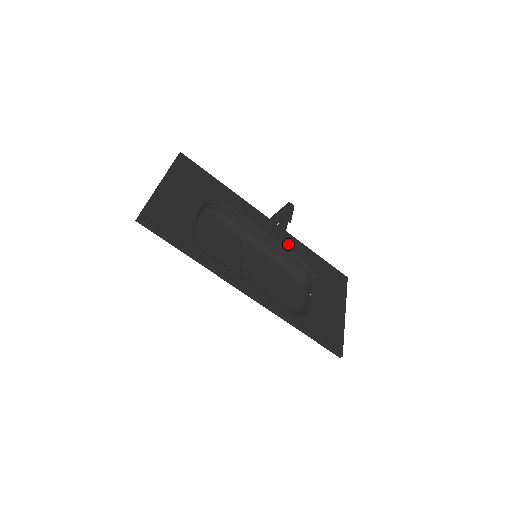
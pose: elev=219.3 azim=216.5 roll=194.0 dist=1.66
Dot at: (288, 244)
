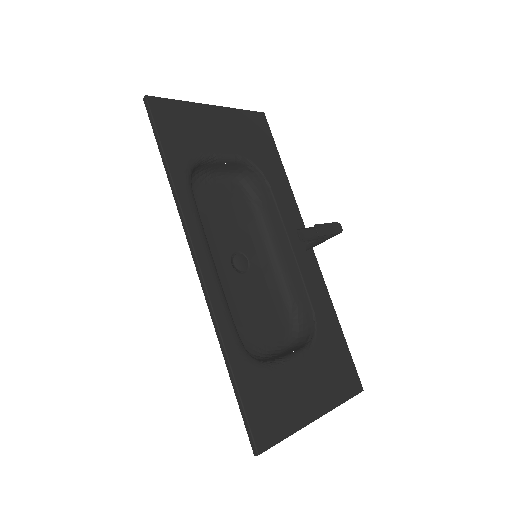
Dot at: (310, 282)
